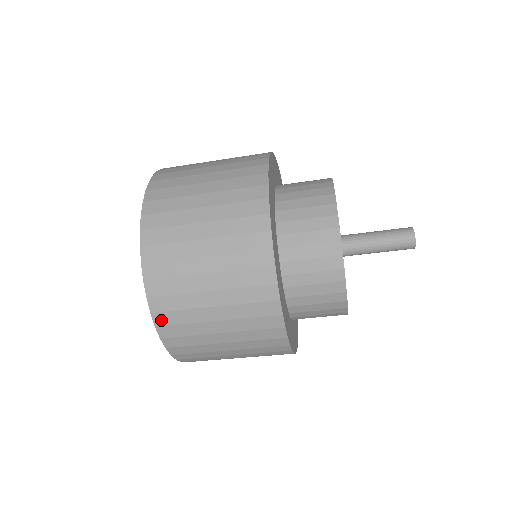
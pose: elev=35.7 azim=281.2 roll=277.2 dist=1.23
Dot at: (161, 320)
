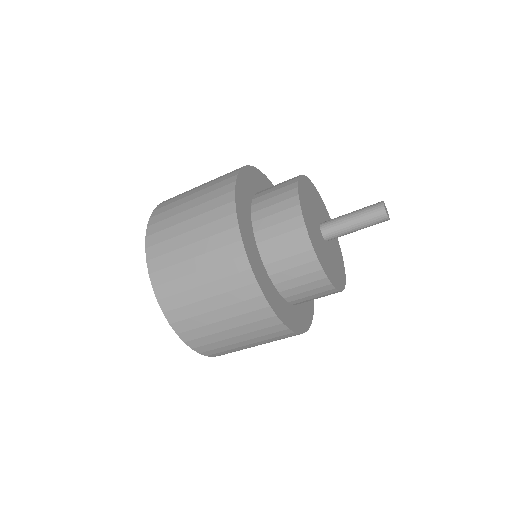
Dot at: (166, 306)
